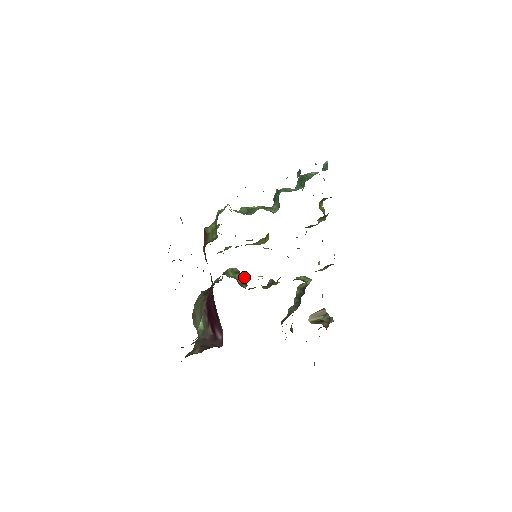
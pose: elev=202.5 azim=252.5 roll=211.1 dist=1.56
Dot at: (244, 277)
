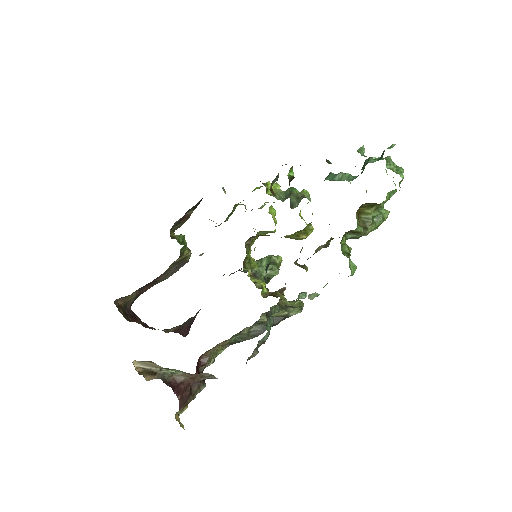
Dot at: (276, 271)
